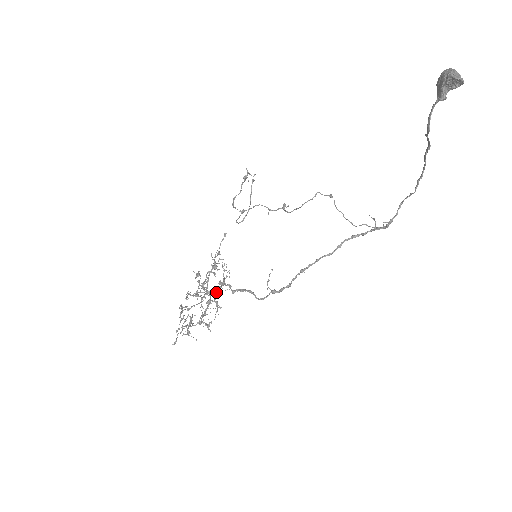
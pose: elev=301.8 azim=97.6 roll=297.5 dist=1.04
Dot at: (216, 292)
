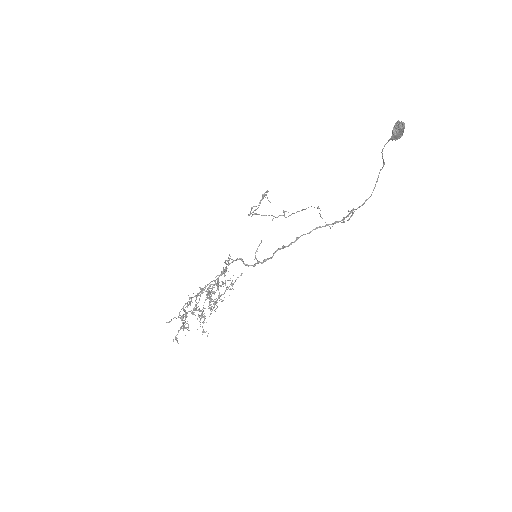
Dot at: (217, 284)
